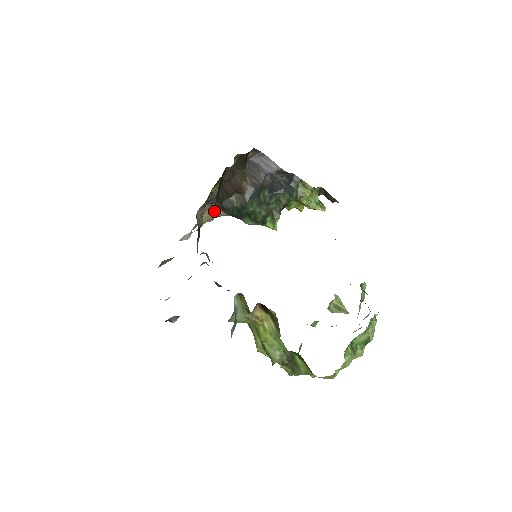
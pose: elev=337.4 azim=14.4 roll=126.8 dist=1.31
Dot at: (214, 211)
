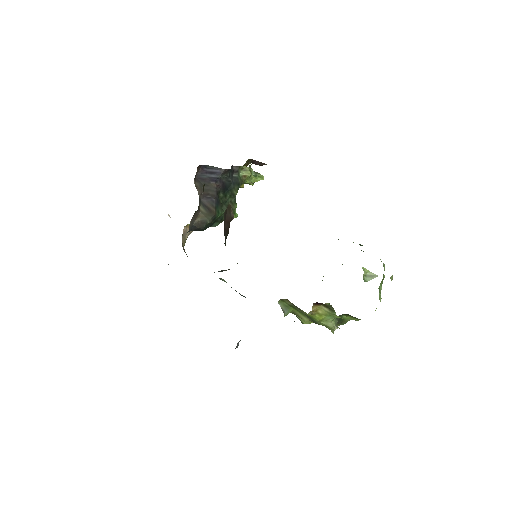
Dot at: (186, 233)
